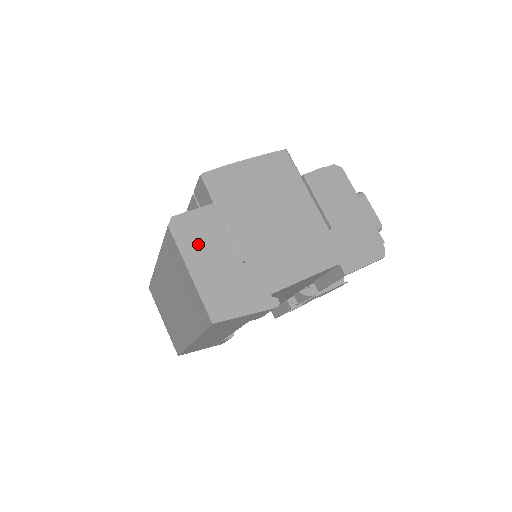
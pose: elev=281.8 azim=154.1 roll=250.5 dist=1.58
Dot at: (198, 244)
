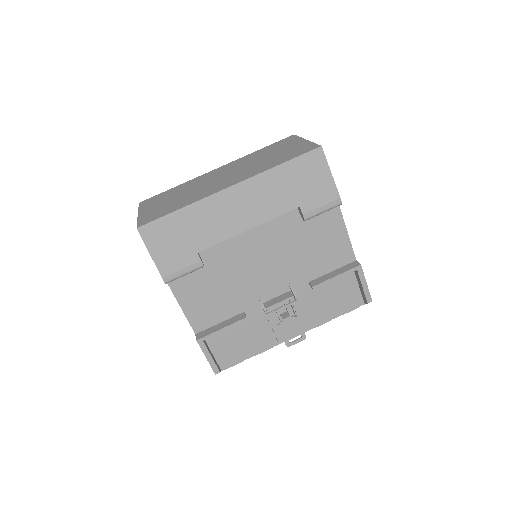
Dot at: occluded
